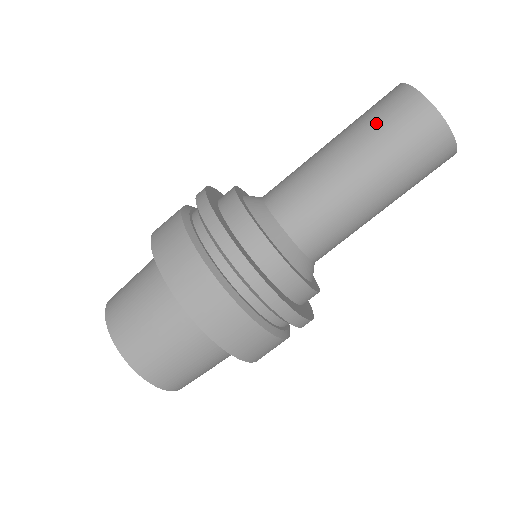
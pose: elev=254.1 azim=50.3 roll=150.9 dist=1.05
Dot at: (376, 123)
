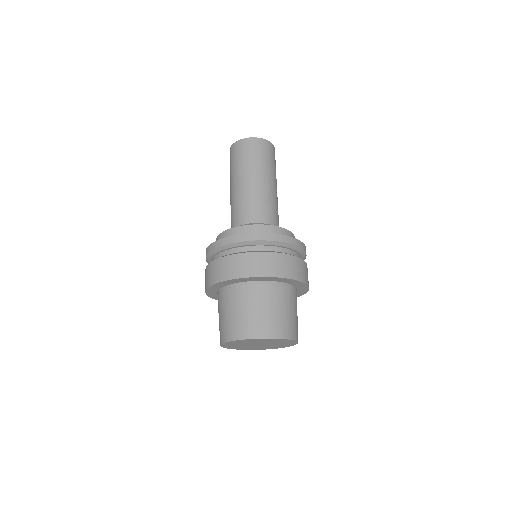
Dot at: (249, 159)
